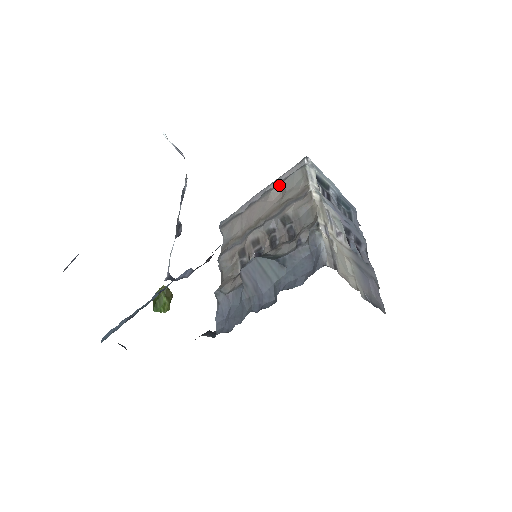
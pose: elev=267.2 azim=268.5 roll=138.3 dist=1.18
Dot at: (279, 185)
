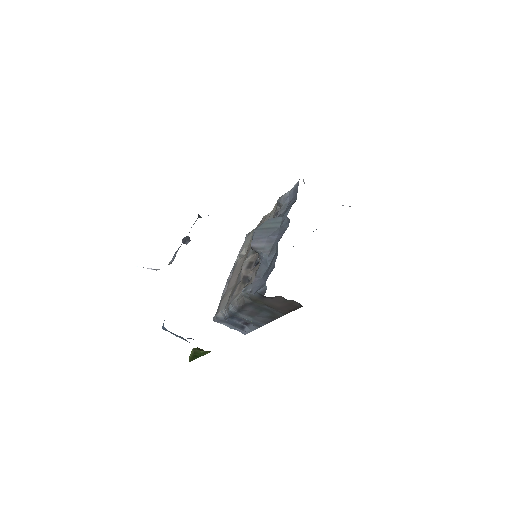
Dot at: (241, 253)
